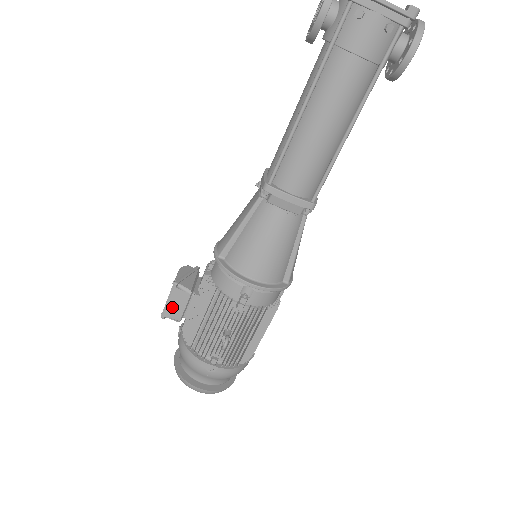
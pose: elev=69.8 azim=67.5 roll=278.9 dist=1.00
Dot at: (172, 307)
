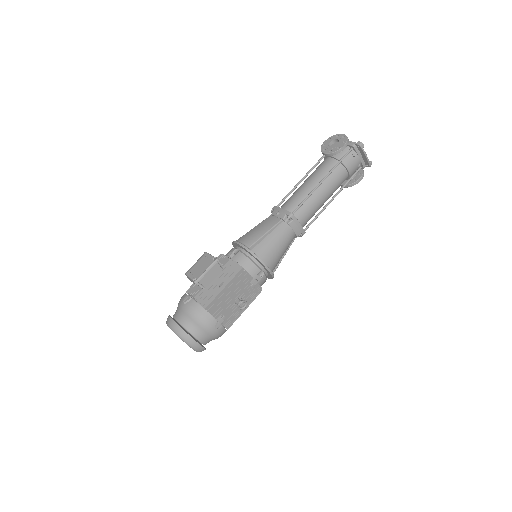
Dot at: (207, 276)
